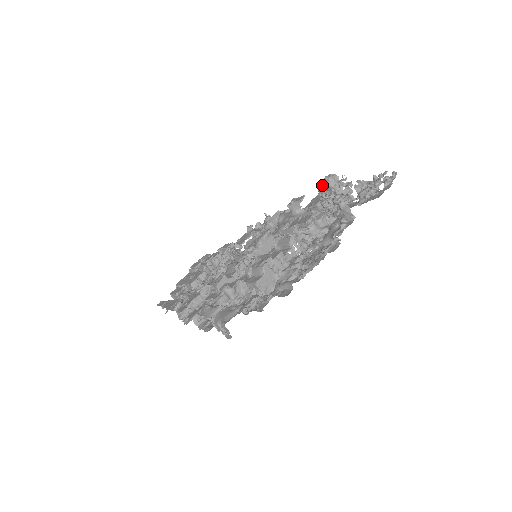
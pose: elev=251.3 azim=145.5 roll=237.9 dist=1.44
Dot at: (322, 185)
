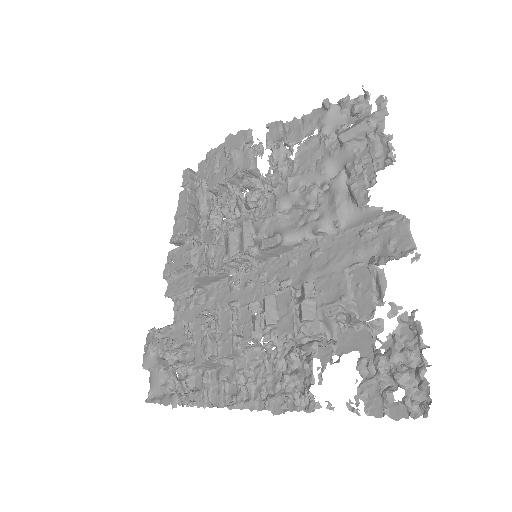
Dot at: (289, 361)
